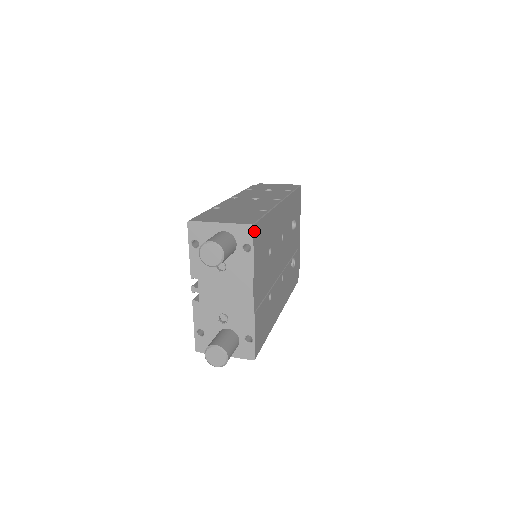
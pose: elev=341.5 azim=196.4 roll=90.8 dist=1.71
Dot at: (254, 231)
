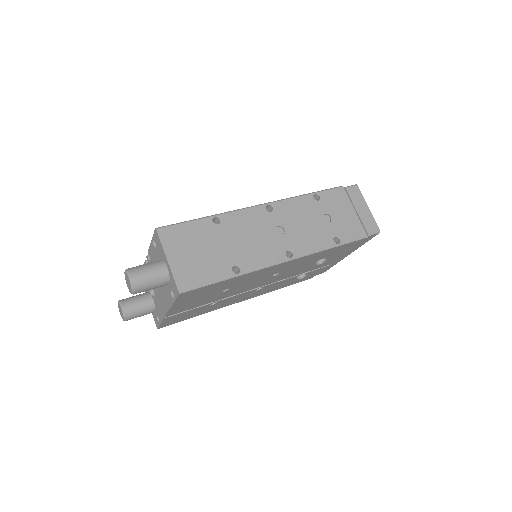
Dot at: (182, 294)
